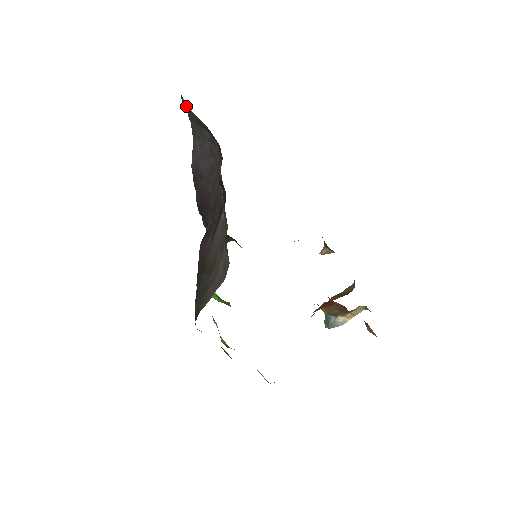
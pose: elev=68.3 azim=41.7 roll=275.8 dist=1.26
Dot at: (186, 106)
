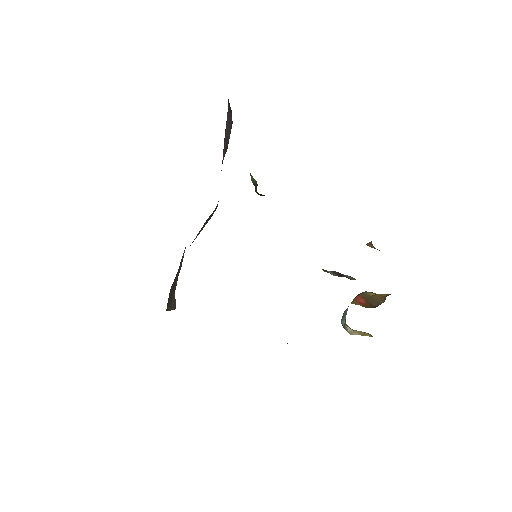
Dot at: occluded
